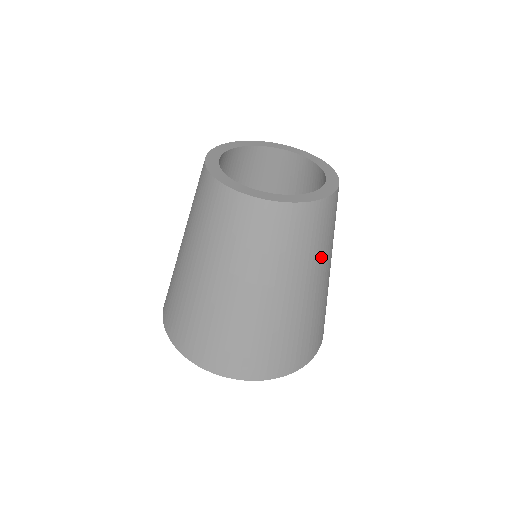
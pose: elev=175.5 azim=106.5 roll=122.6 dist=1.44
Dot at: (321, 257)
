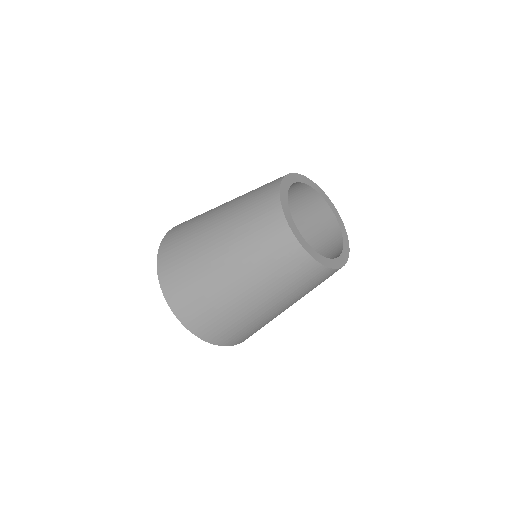
Dot at: (307, 293)
